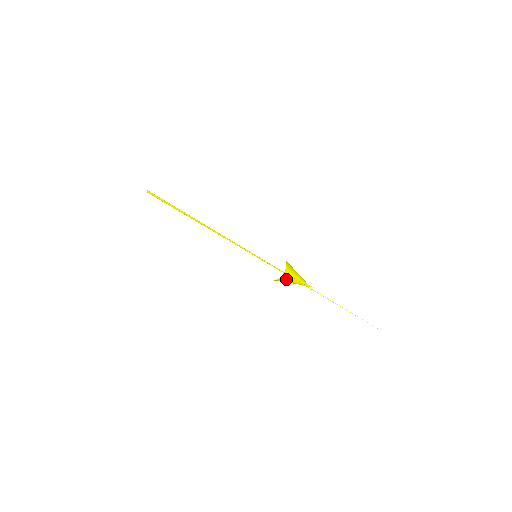
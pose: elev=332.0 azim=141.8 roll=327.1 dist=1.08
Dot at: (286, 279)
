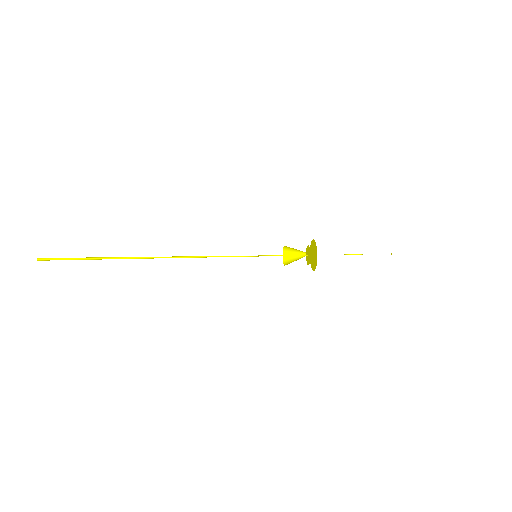
Dot at: (289, 259)
